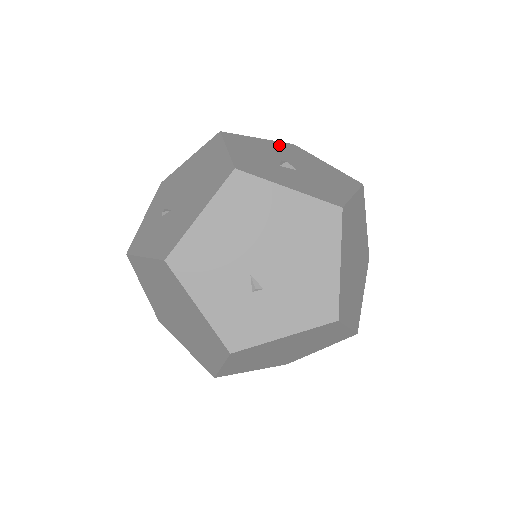
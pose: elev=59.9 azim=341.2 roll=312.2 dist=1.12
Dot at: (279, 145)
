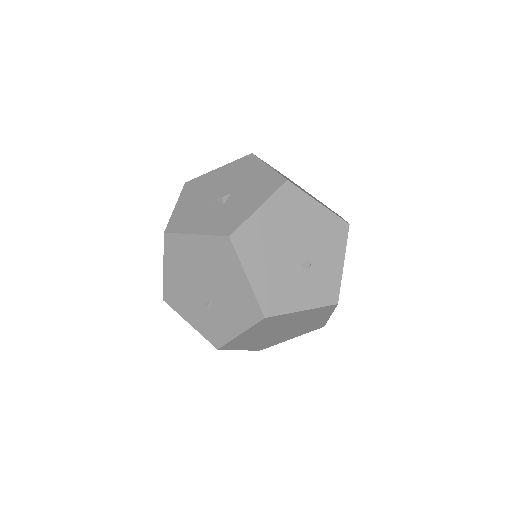
Dot at: (188, 194)
